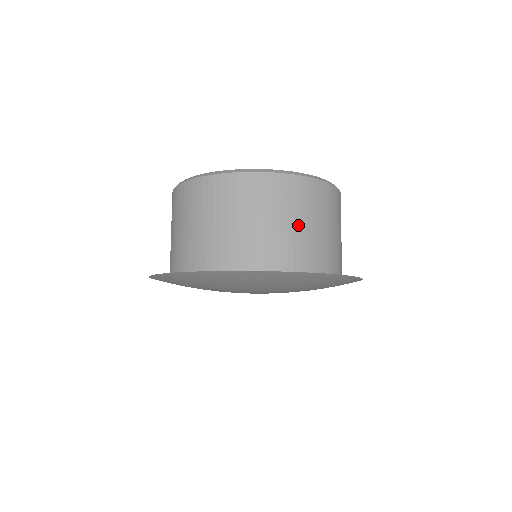
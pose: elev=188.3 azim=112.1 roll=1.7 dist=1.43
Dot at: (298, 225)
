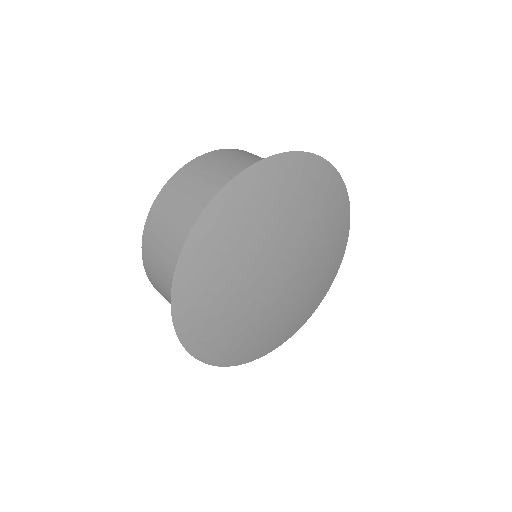
Dot at: occluded
